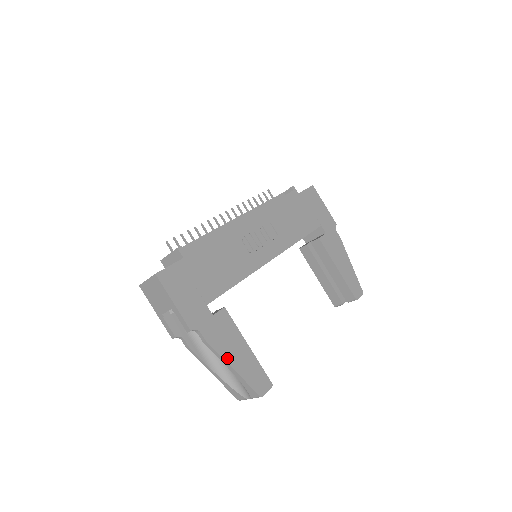
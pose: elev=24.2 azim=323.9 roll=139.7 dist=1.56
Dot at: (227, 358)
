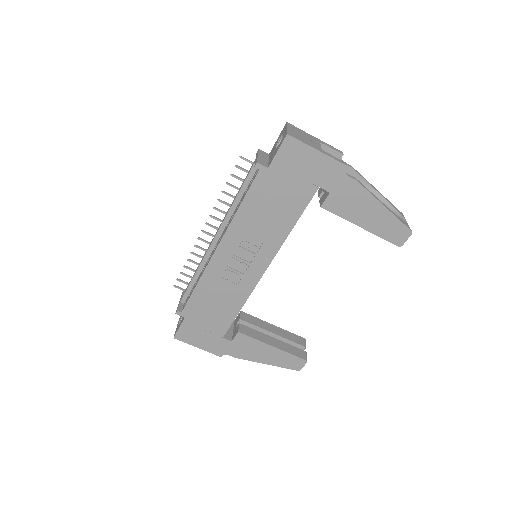
Dot at: (258, 360)
